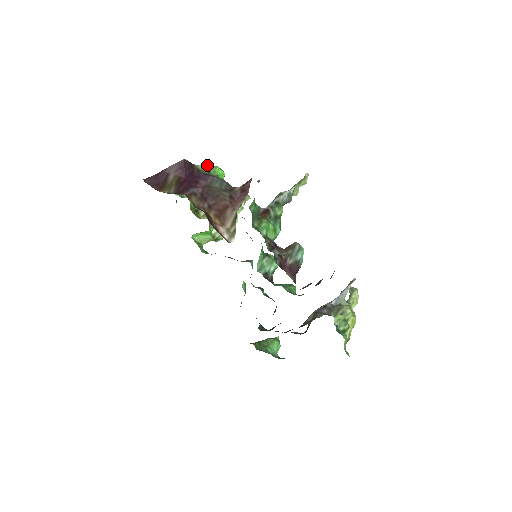
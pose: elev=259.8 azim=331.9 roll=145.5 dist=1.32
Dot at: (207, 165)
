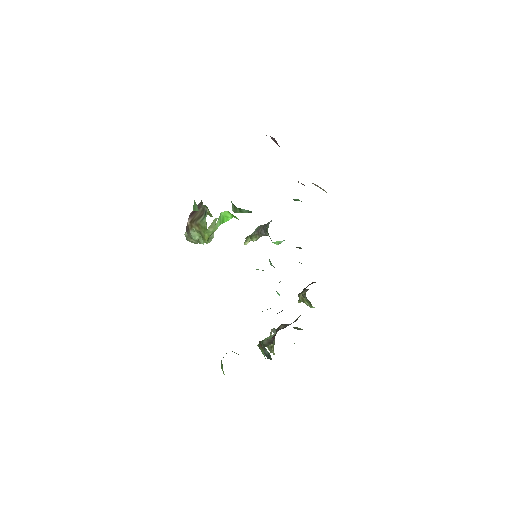
Dot at: occluded
